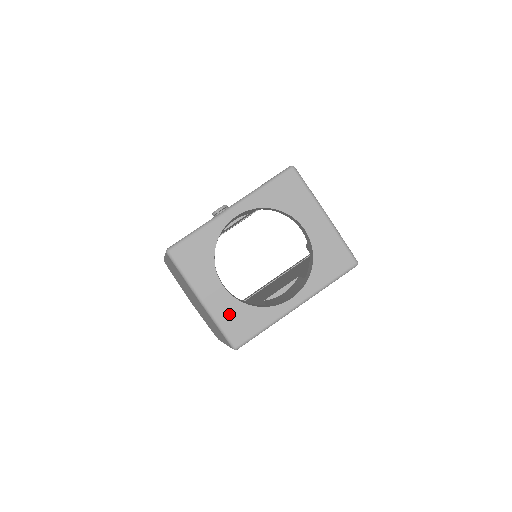
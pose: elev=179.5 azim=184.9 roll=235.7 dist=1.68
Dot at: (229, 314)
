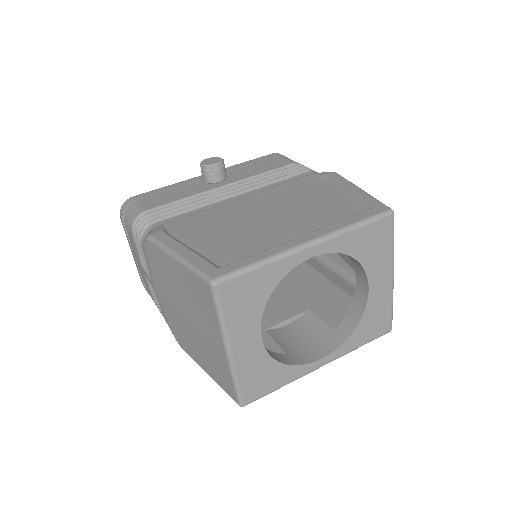
Dot at: (253, 370)
